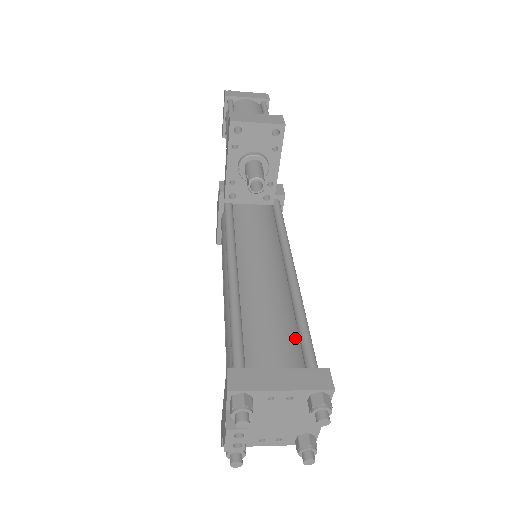
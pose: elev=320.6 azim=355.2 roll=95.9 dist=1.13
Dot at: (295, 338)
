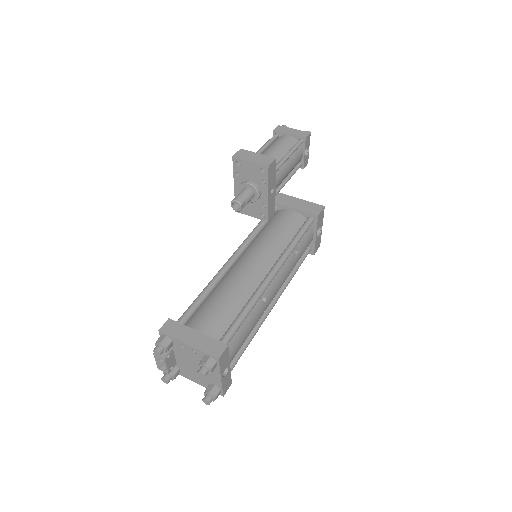
Dot at: (231, 319)
